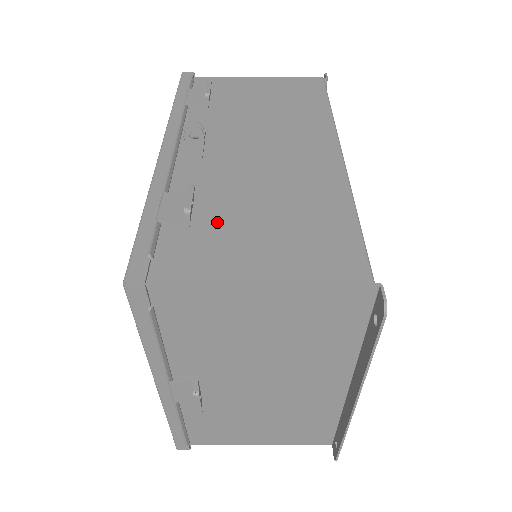
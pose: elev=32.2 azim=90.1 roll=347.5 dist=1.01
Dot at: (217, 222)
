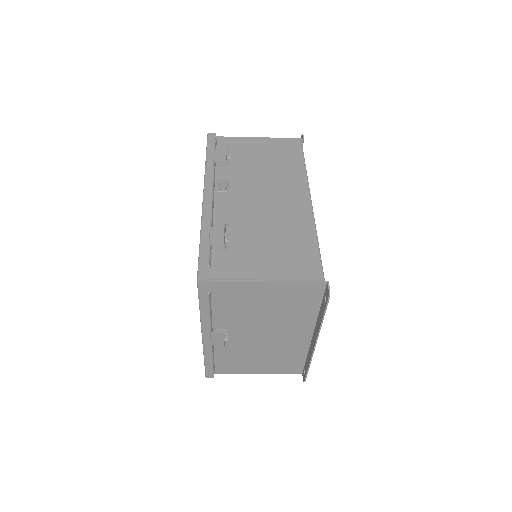
Dot at: (241, 245)
